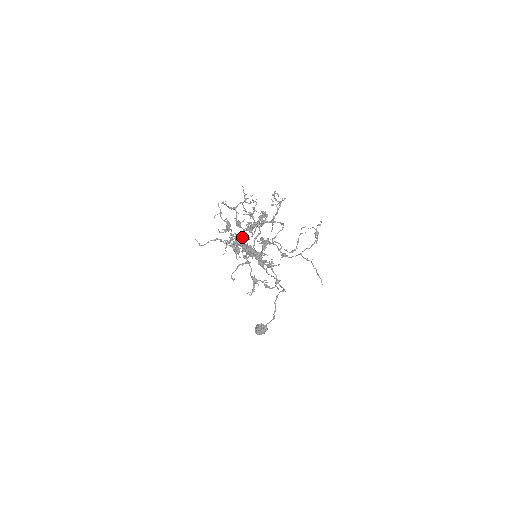
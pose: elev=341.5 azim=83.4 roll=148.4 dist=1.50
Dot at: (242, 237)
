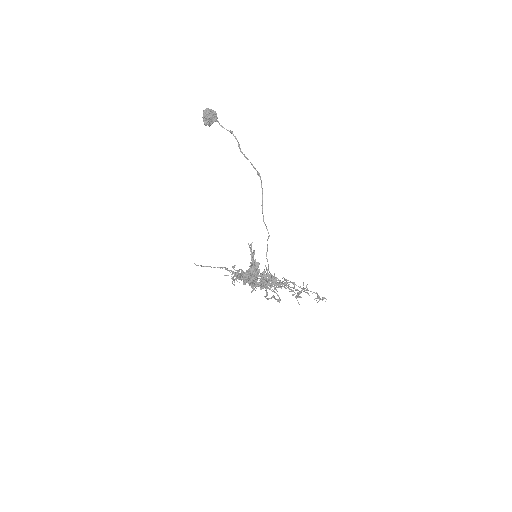
Dot at: (251, 276)
